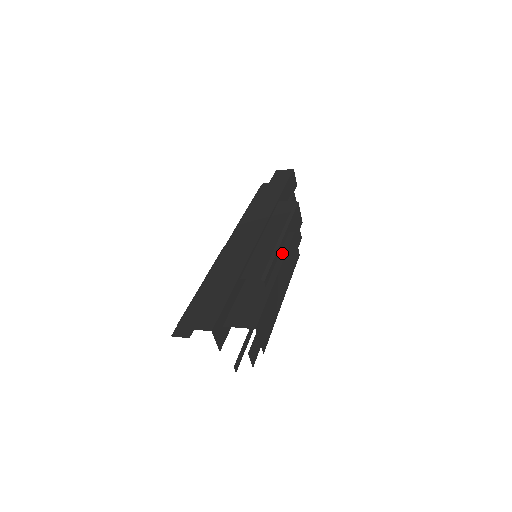
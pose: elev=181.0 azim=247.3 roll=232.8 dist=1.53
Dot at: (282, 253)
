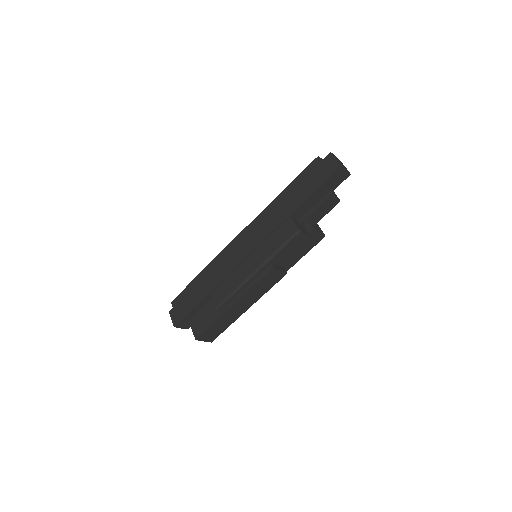
Dot at: (250, 285)
